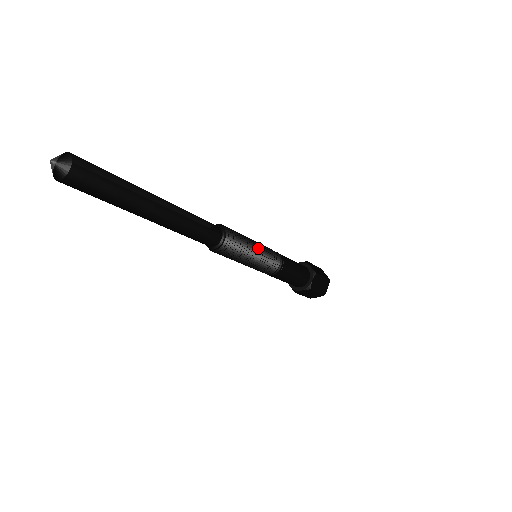
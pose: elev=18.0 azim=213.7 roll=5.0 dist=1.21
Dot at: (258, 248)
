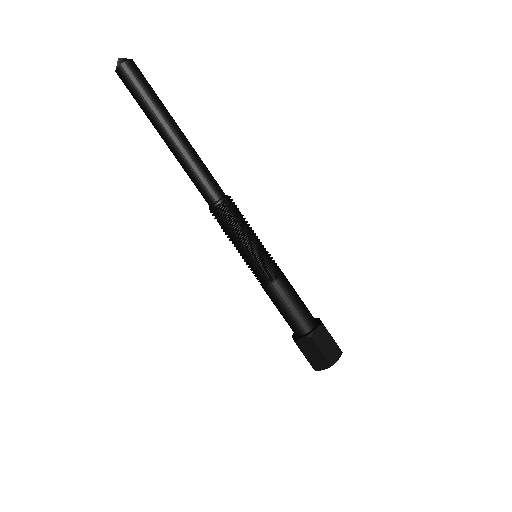
Dot at: (257, 238)
